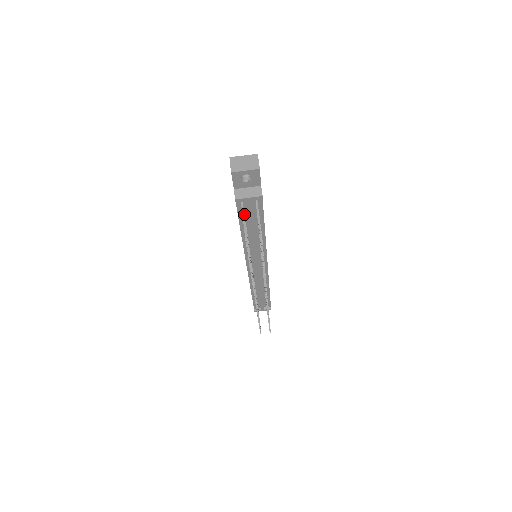
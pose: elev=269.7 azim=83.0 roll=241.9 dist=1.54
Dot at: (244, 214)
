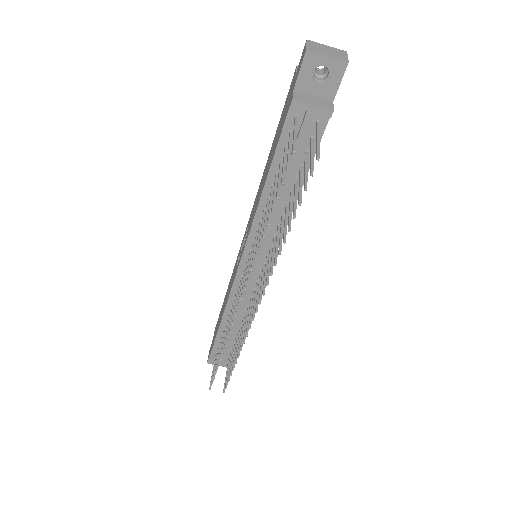
Dot at: (291, 137)
